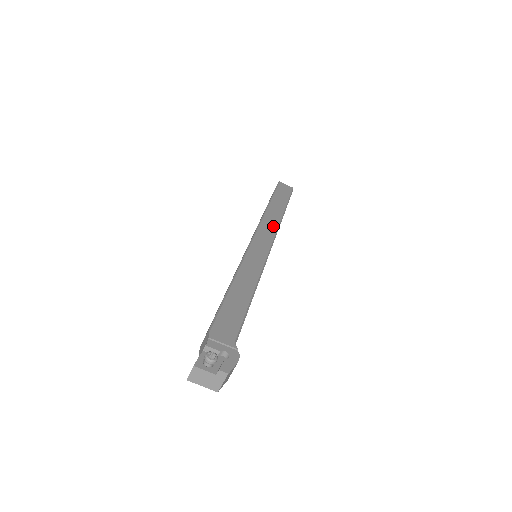
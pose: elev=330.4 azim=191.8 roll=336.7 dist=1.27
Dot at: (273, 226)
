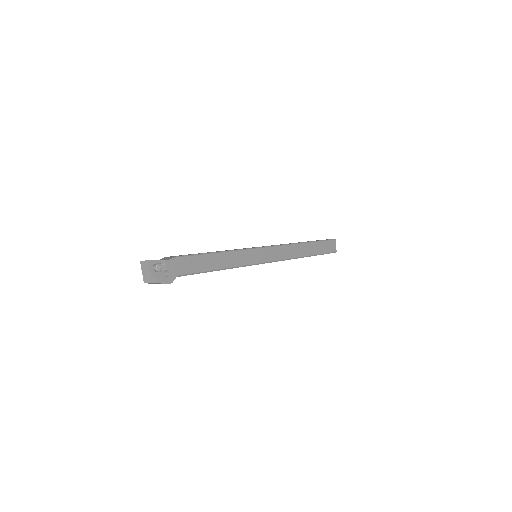
Dot at: (288, 255)
